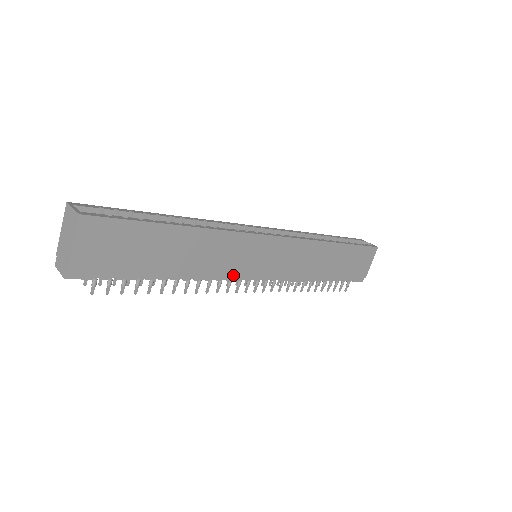
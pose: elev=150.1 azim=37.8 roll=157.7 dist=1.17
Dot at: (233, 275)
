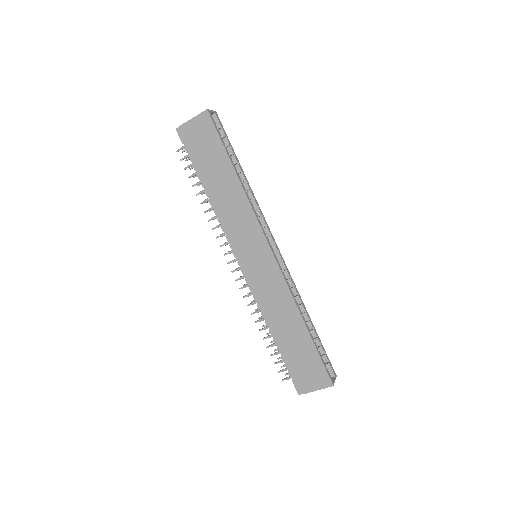
Dot at: (231, 239)
